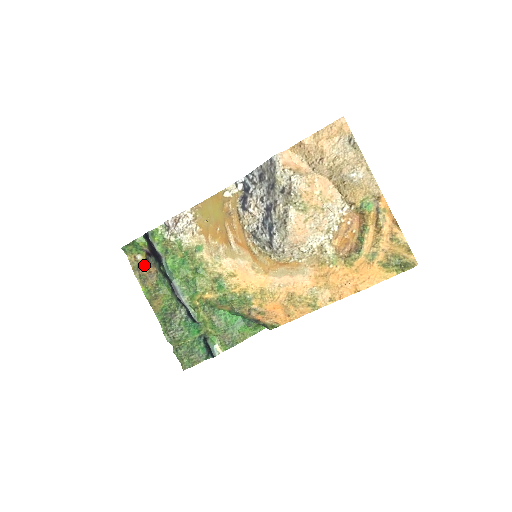
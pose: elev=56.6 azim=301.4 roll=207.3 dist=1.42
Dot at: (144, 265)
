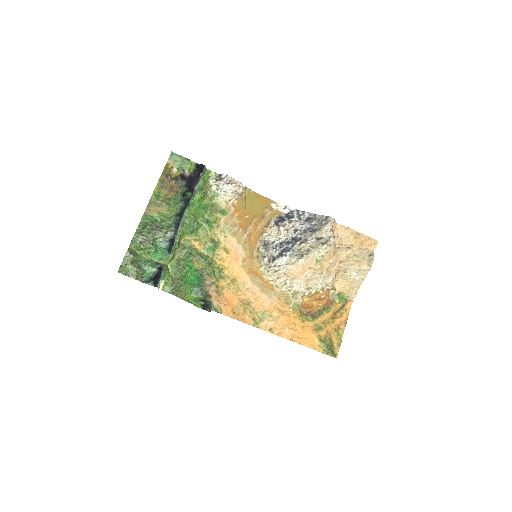
Dot at: (172, 179)
